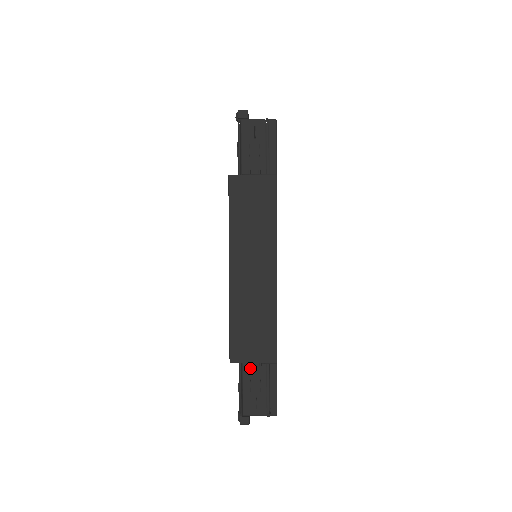
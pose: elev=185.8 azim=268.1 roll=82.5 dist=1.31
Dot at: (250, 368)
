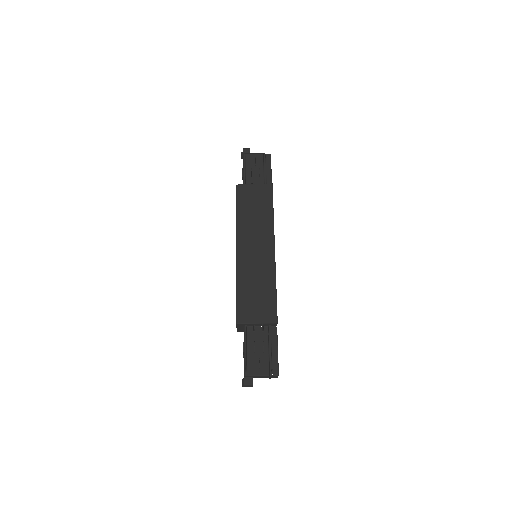
Dot at: (253, 333)
